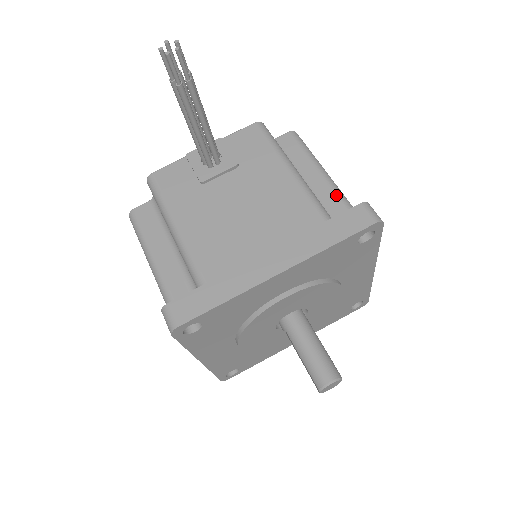
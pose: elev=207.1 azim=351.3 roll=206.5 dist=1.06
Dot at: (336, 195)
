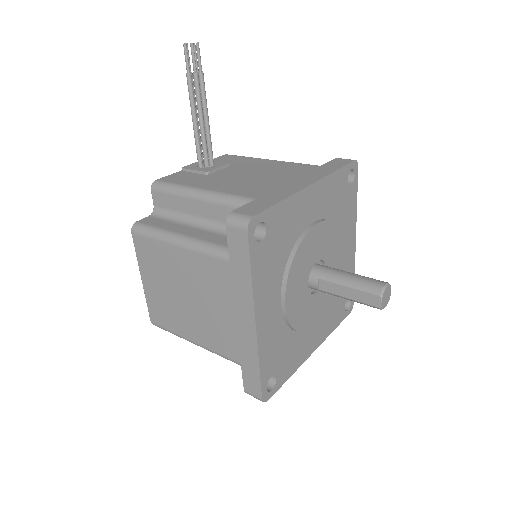
Dot at: occluded
